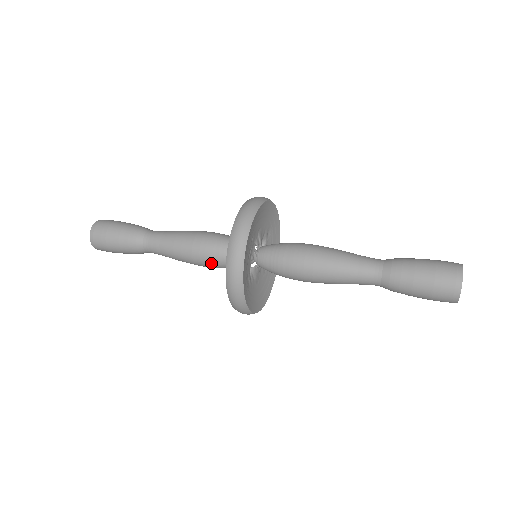
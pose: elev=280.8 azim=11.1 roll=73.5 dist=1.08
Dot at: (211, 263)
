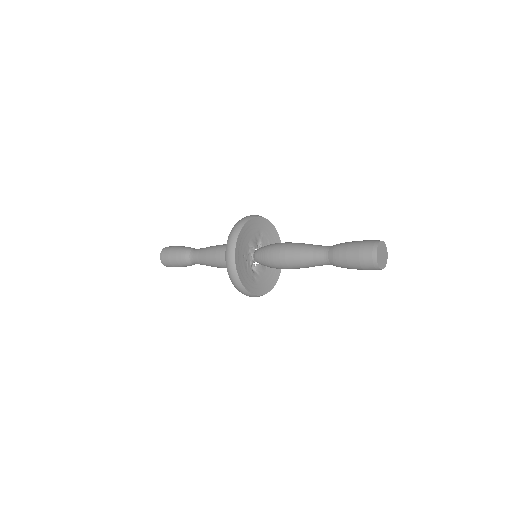
Dot at: occluded
